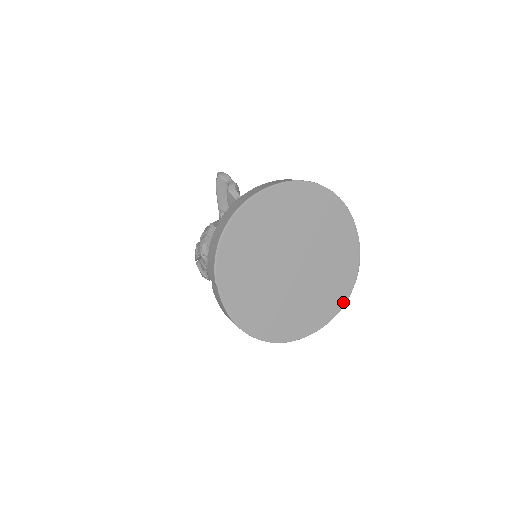
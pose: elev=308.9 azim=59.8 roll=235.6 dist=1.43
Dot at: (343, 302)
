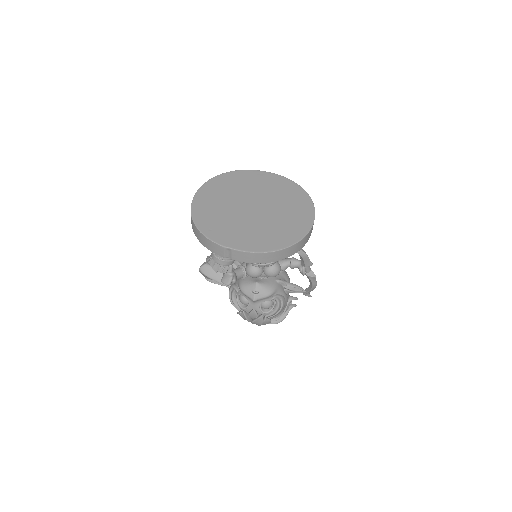
Dot at: (307, 196)
